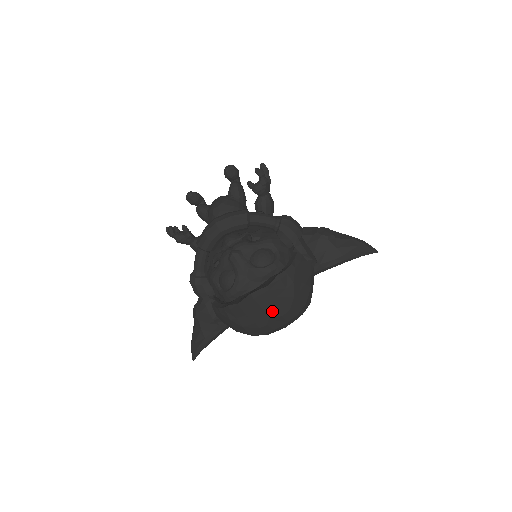
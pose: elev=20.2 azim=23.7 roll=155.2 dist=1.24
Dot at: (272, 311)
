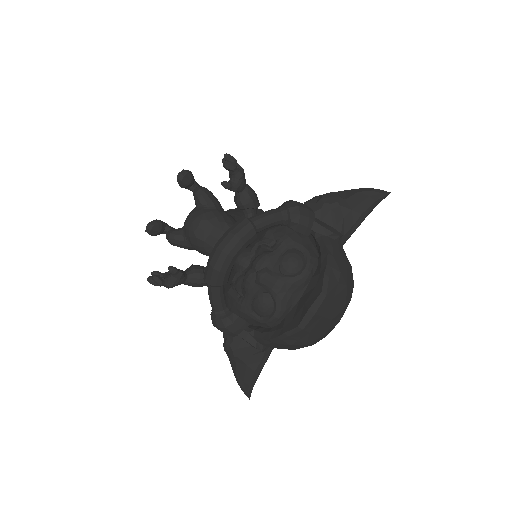
Dot at: (332, 313)
